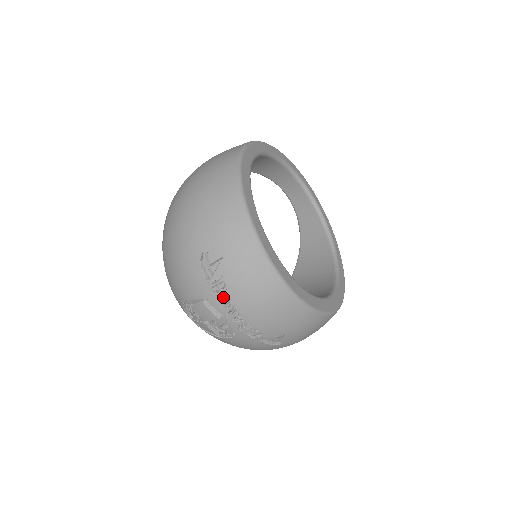
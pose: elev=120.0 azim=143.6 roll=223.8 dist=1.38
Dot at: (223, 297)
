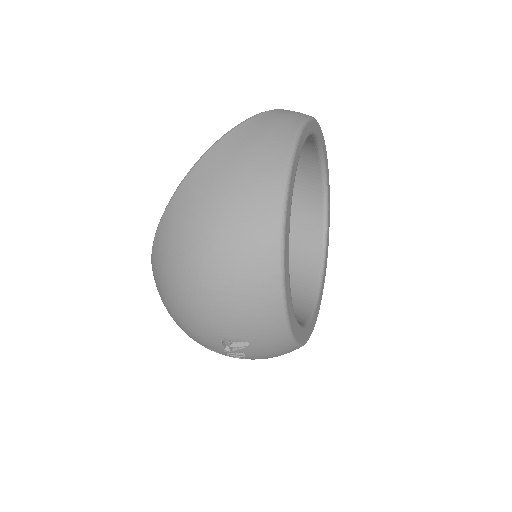
Dot at: (238, 357)
